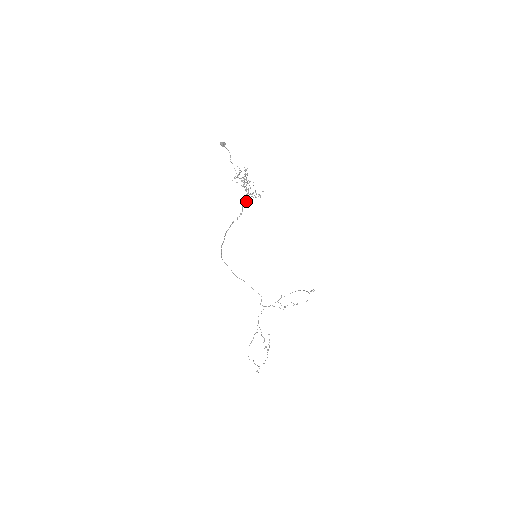
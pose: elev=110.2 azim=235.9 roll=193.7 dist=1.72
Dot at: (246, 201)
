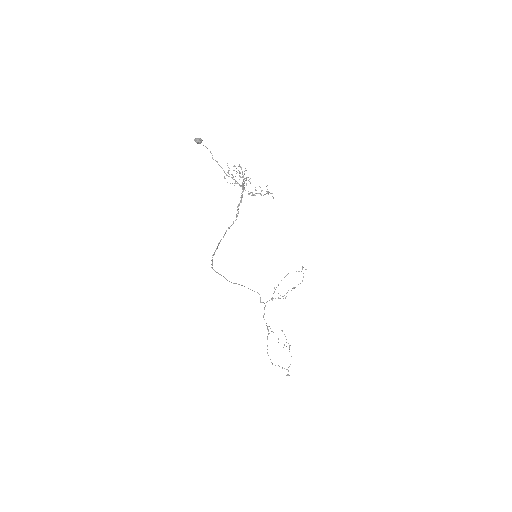
Dot at: (241, 201)
